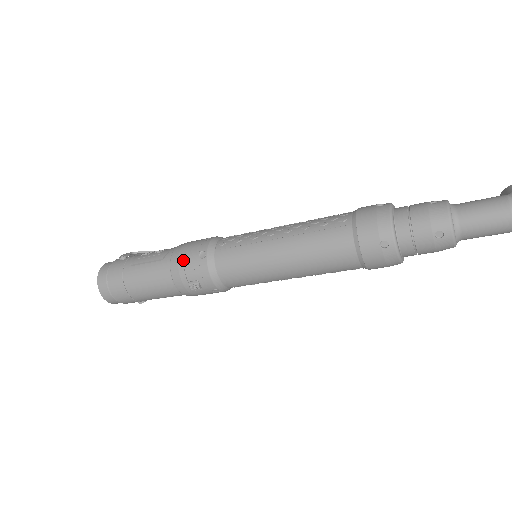
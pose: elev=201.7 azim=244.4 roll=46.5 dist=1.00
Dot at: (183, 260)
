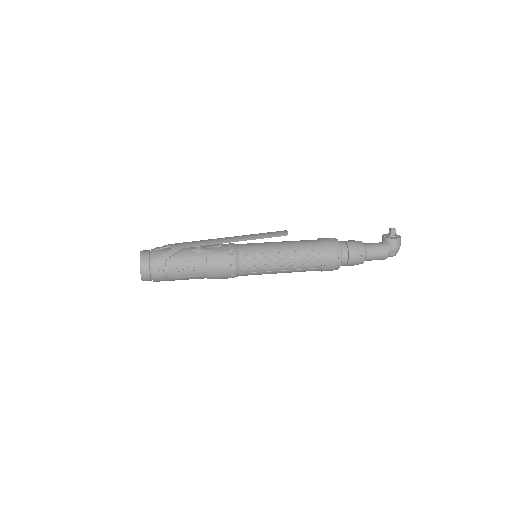
Dot at: (218, 278)
